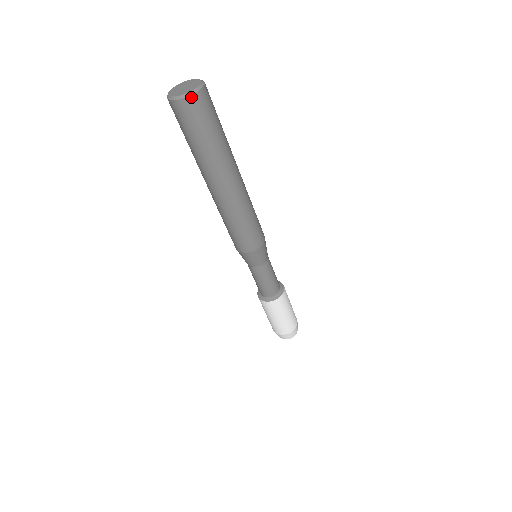
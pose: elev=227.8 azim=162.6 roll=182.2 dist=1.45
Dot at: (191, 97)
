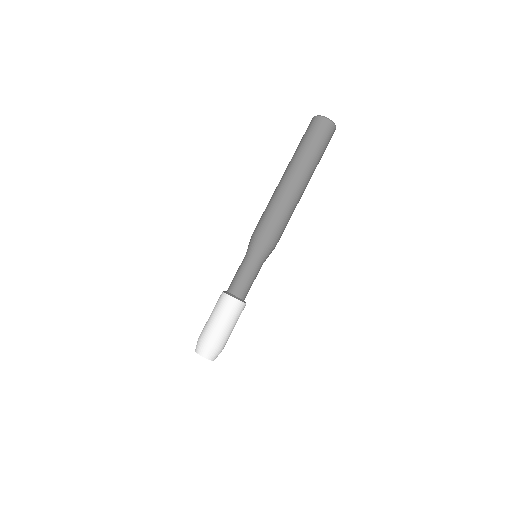
Dot at: (335, 127)
